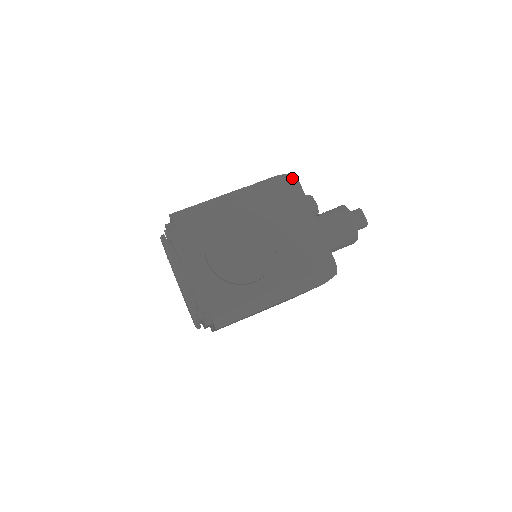
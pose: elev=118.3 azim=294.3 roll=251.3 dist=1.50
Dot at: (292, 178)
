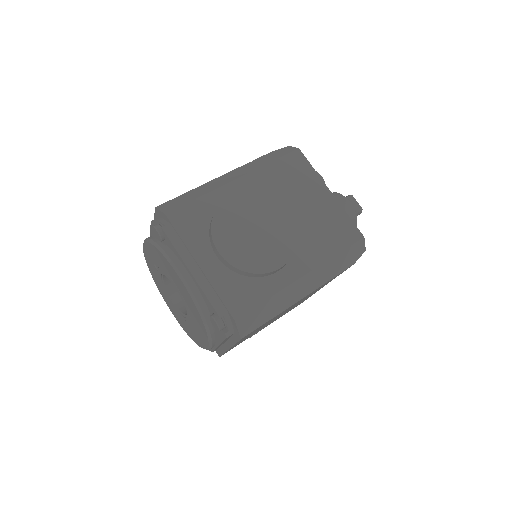
Dot at: (293, 149)
